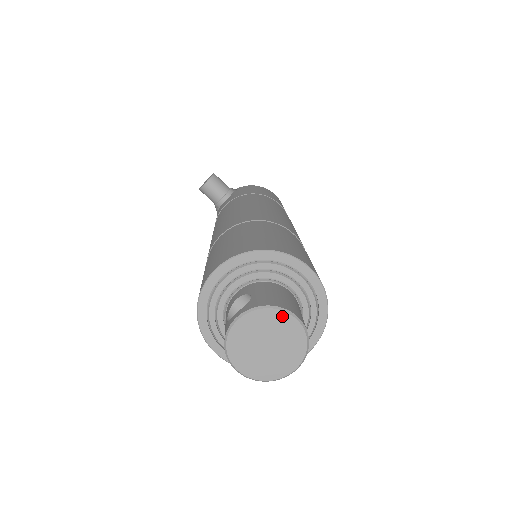
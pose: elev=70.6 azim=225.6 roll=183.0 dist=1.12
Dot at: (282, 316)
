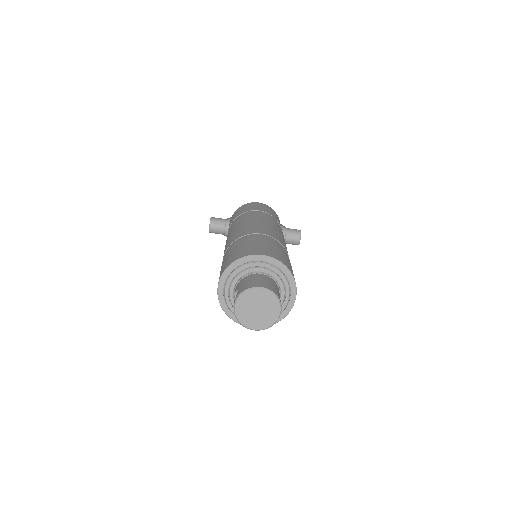
Dot at: (254, 291)
